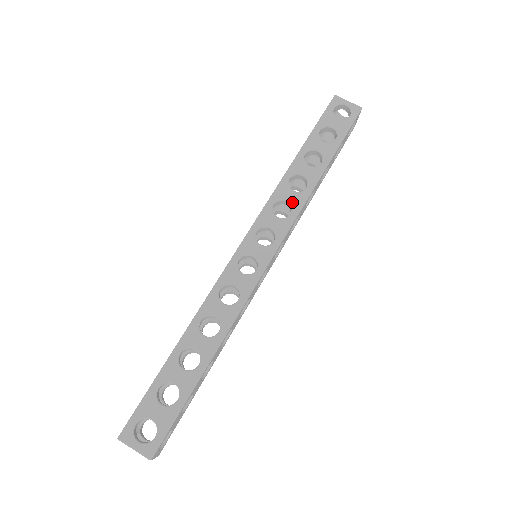
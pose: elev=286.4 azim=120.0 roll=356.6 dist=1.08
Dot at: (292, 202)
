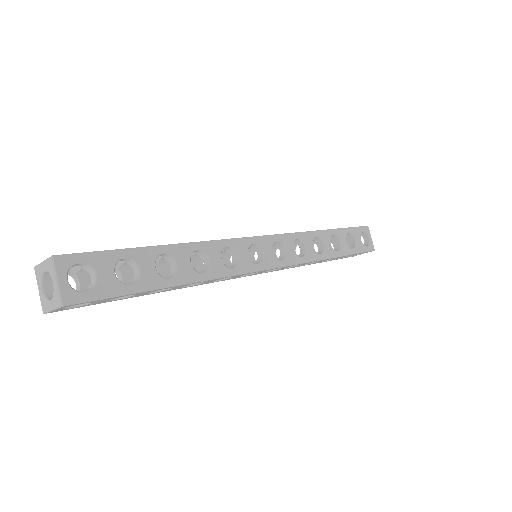
Dot at: (308, 251)
